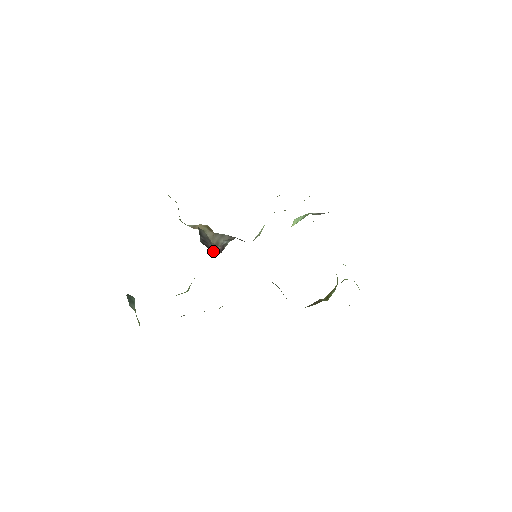
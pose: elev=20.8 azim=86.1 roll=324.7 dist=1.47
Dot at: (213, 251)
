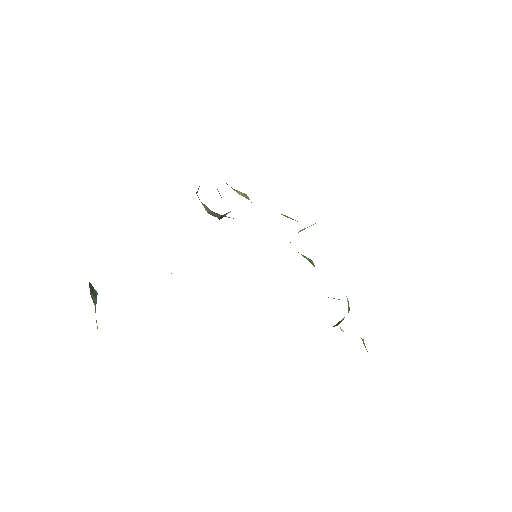
Dot at: occluded
